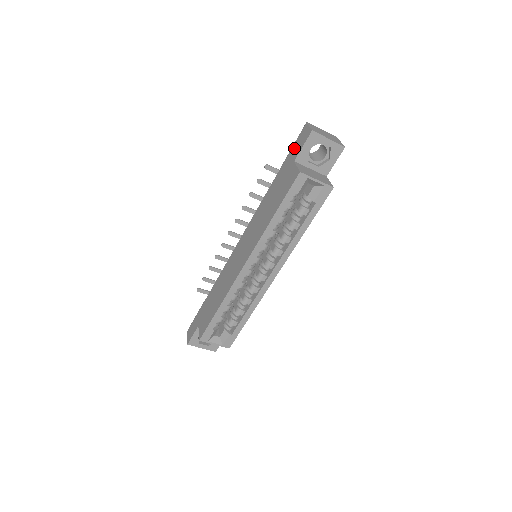
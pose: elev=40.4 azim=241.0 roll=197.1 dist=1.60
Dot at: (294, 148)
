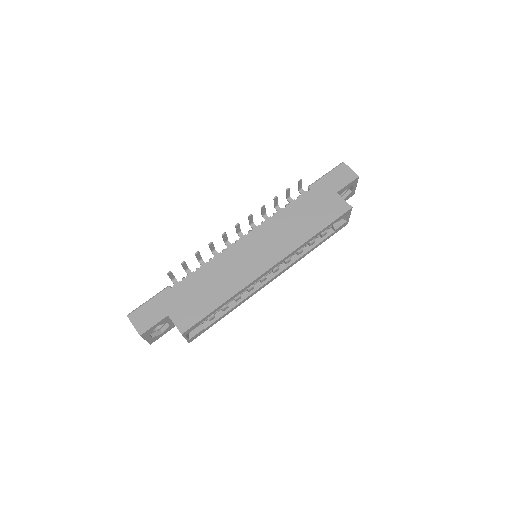
Dot at: (333, 179)
